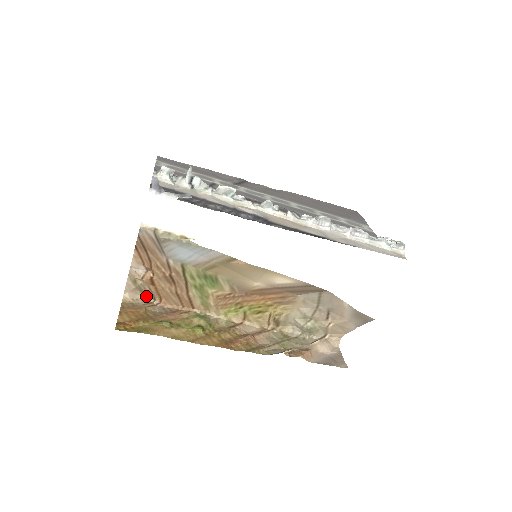
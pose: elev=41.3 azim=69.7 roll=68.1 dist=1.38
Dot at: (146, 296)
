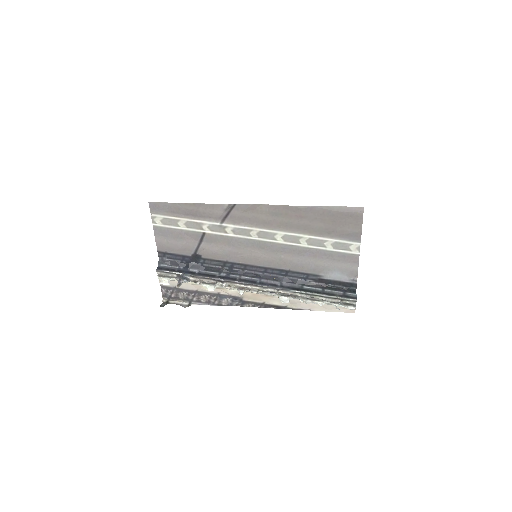
Dot at: occluded
